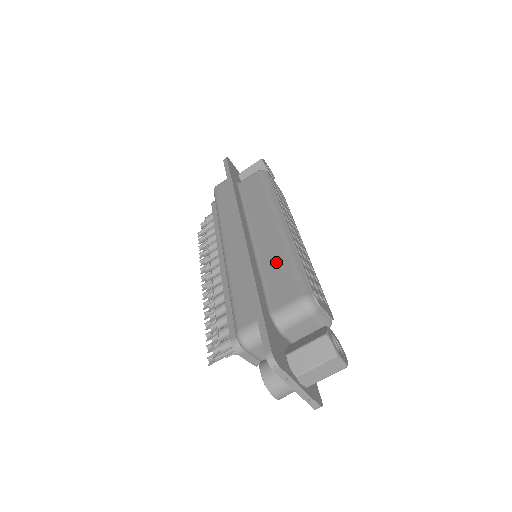
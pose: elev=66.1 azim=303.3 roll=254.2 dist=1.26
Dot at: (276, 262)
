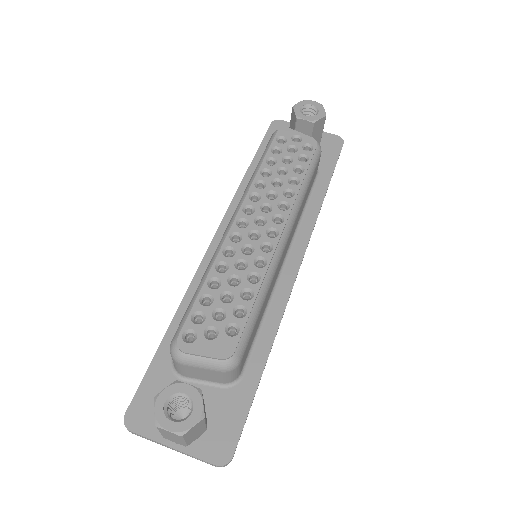
Dot at: occluded
